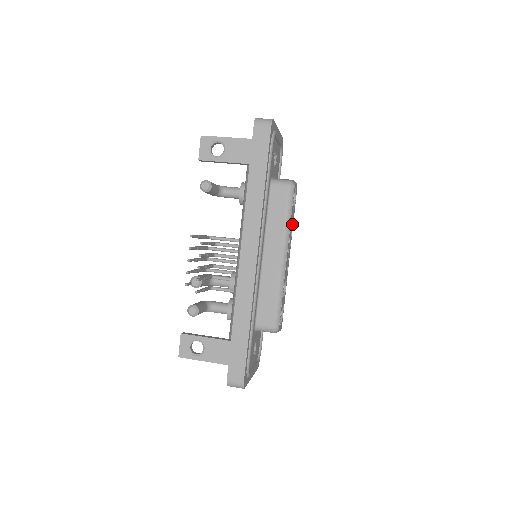
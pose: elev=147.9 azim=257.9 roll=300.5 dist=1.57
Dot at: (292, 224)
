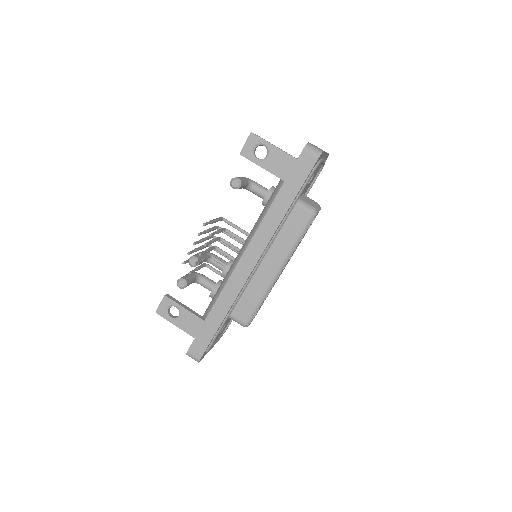
Dot at: (300, 242)
